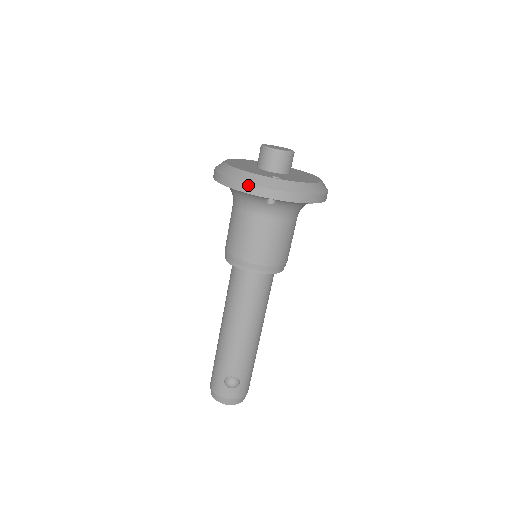
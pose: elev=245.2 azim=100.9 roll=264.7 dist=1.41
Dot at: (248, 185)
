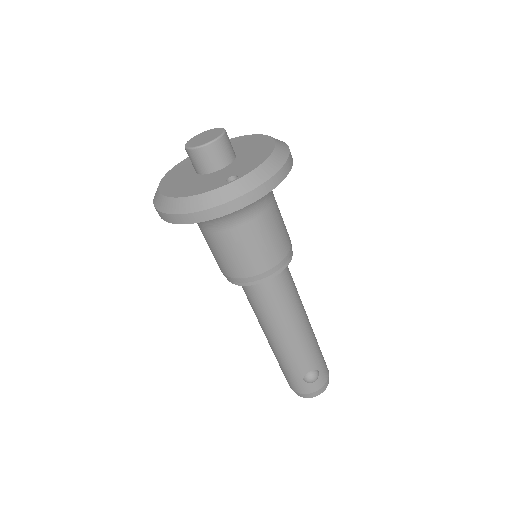
Dot at: (210, 210)
